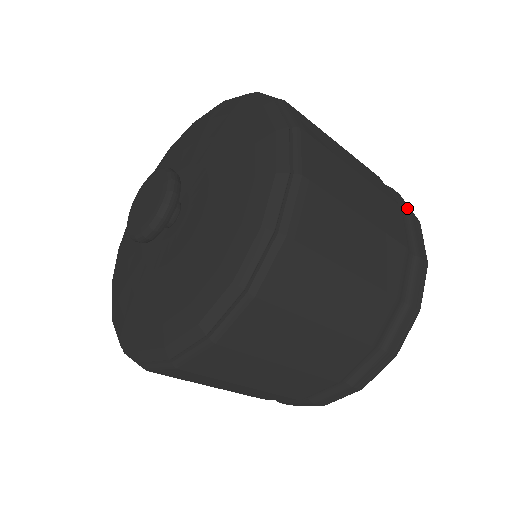
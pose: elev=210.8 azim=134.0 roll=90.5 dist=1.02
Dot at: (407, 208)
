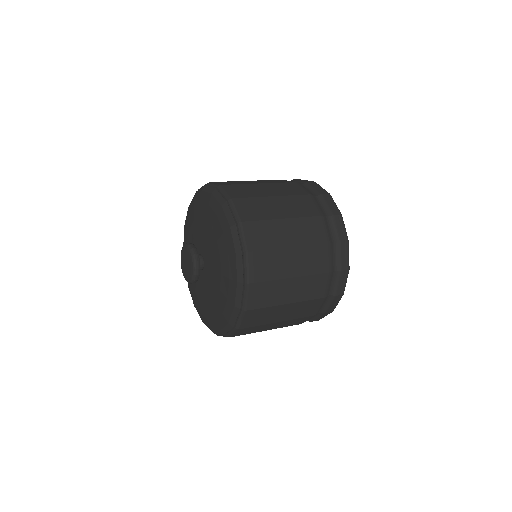
Dot at: (342, 263)
